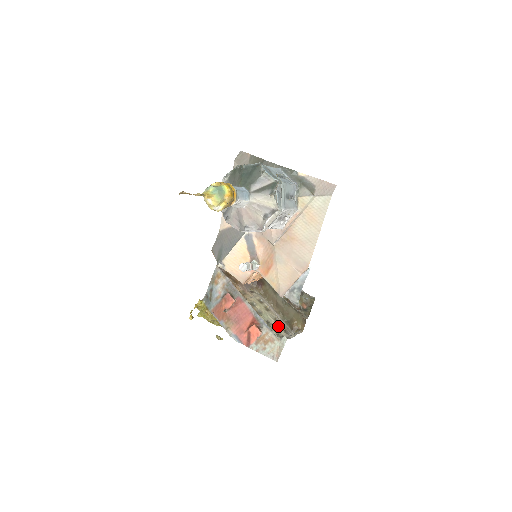
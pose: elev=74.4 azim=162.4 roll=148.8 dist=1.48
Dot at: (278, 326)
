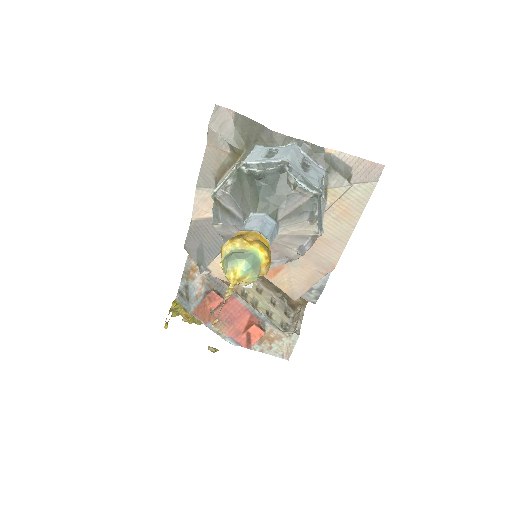
Dot at: (278, 312)
